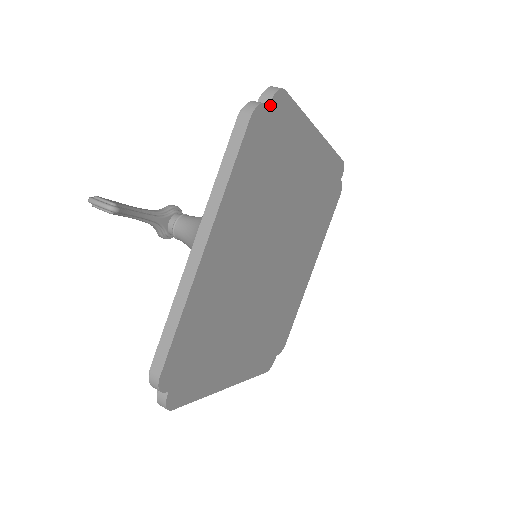
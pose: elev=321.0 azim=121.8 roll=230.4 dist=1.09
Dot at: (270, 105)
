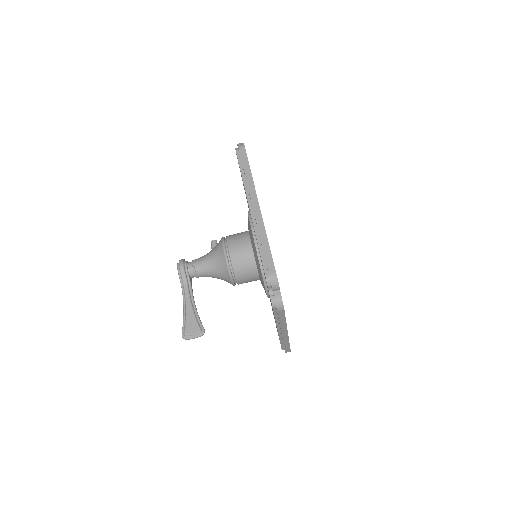
Dot at: (279, 289)
